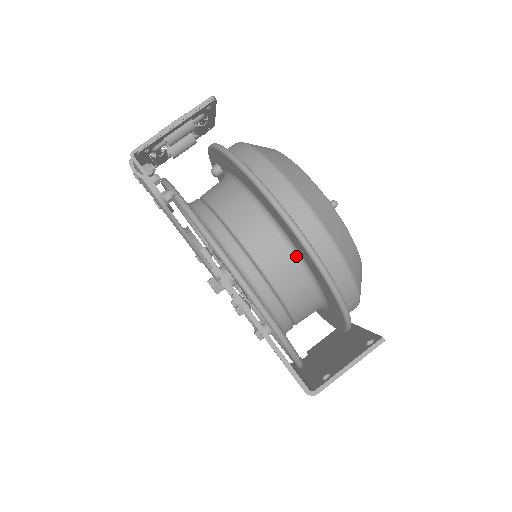
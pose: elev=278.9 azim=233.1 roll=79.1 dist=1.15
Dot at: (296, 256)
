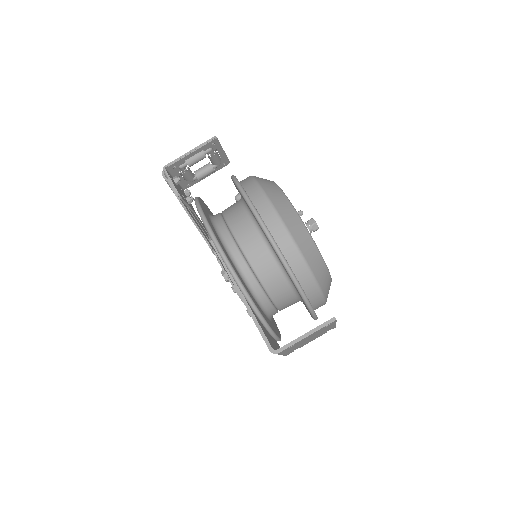
Dot at: (267, 244)
